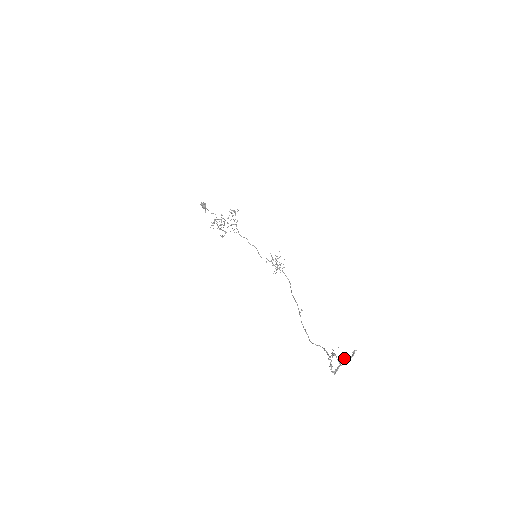
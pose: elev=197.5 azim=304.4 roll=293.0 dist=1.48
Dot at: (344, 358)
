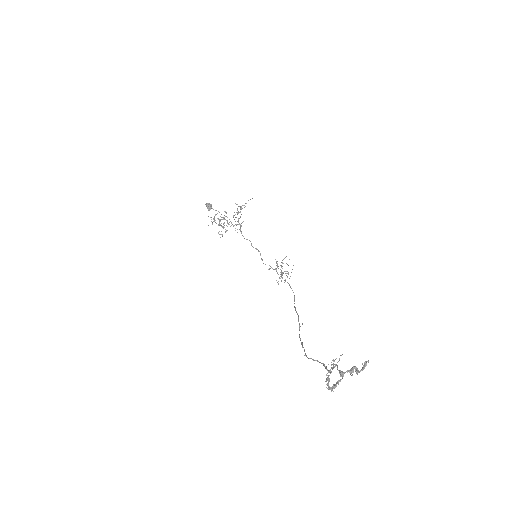
Dot at: (349, 370)
